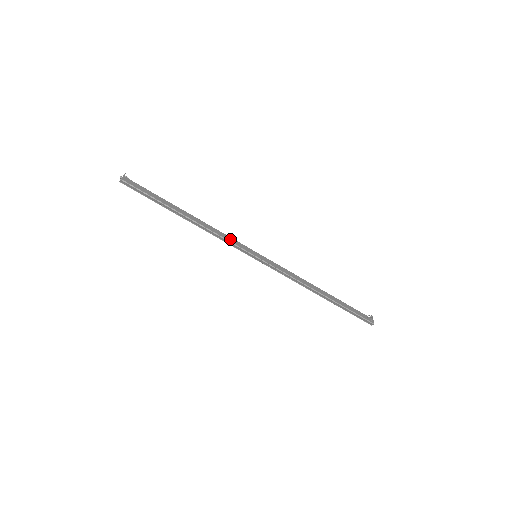
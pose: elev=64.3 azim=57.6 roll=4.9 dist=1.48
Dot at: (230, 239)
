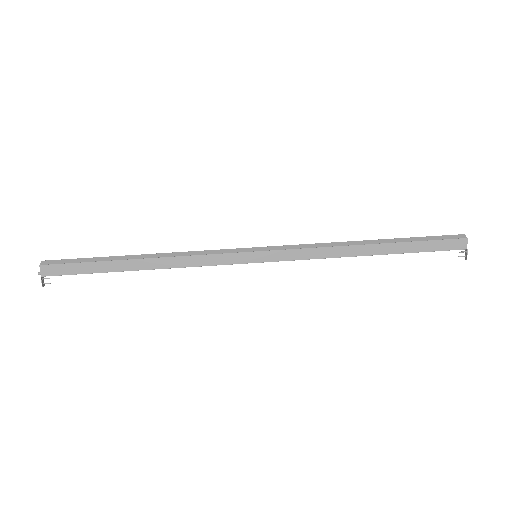
Dot at: (211, 259)
